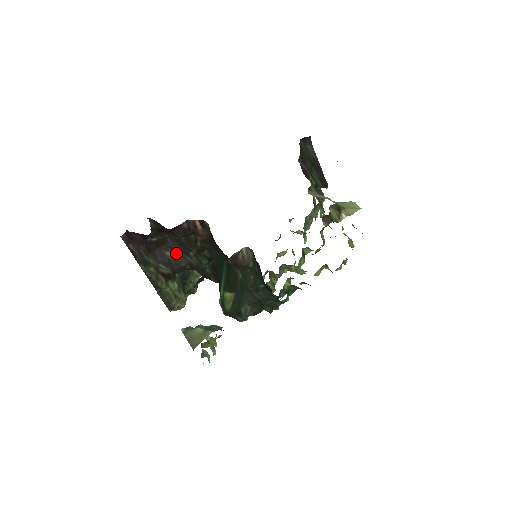
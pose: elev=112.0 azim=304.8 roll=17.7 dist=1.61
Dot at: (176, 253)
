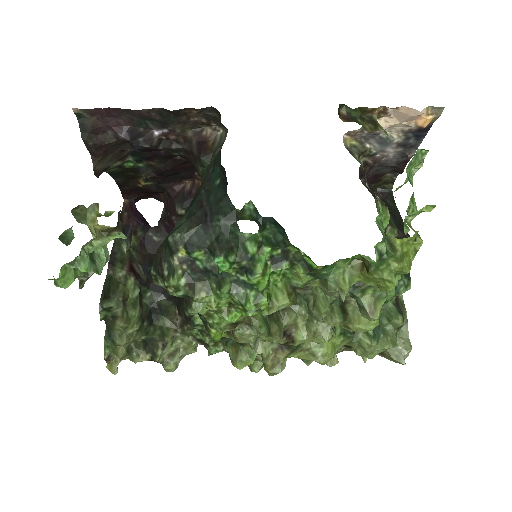
Dot at: occluded
